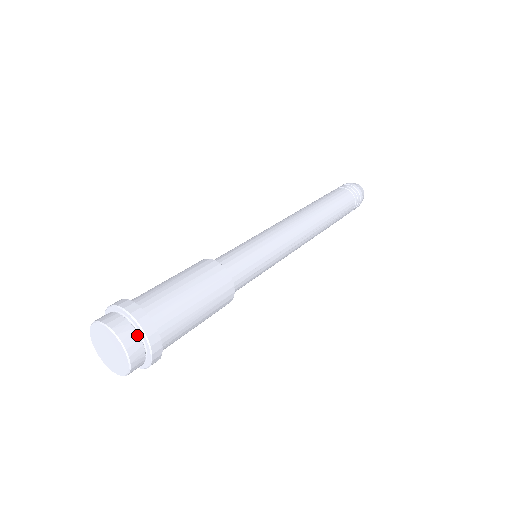
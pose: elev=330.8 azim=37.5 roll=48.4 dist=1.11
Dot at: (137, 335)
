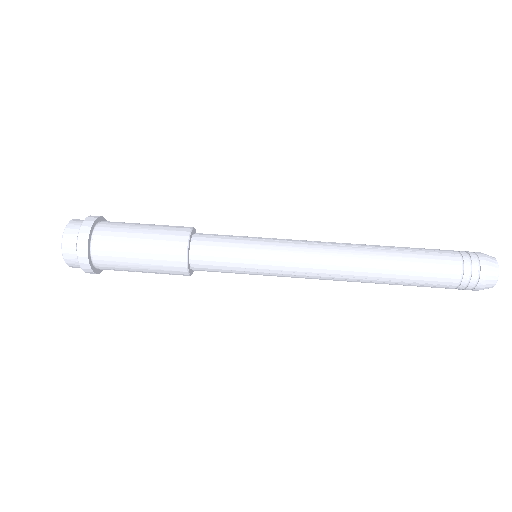
Dot at: (75, 249)
